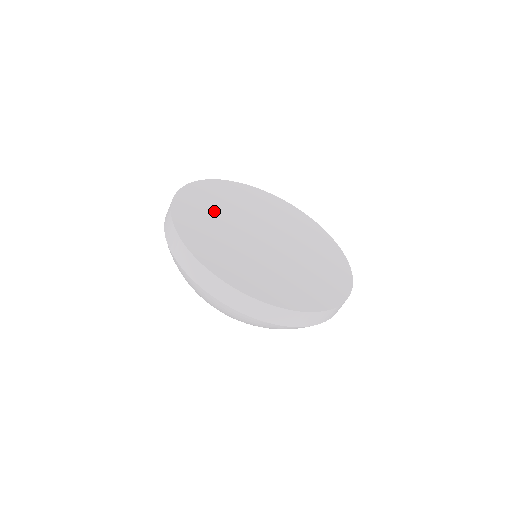
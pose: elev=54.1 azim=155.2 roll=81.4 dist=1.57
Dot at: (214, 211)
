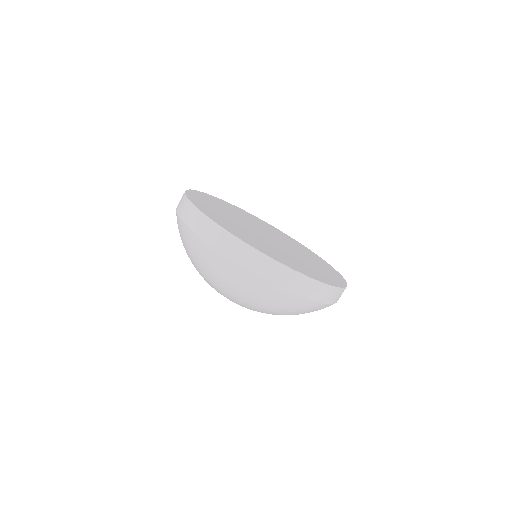
Dot at: (246, 216)
